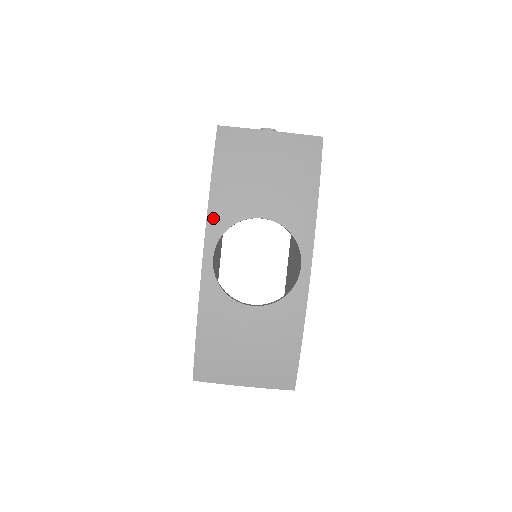
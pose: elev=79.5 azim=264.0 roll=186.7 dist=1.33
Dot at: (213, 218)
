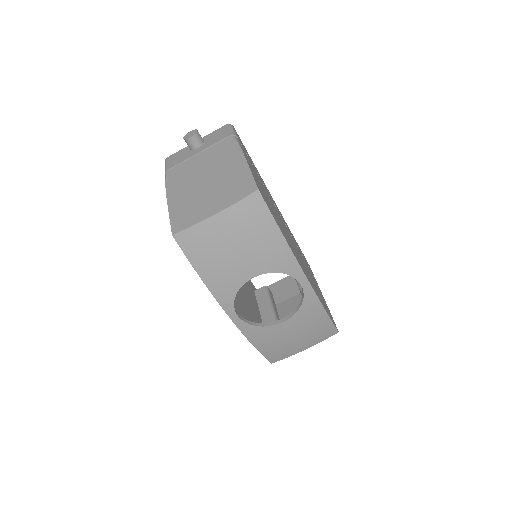
Dot at: (220, 297)
